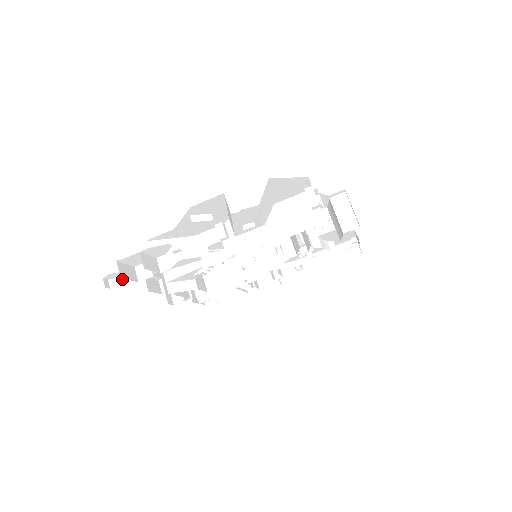
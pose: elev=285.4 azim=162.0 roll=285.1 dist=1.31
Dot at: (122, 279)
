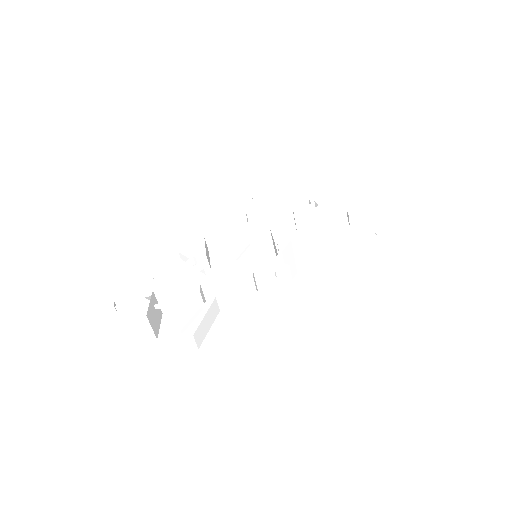
Dot at: occluded
